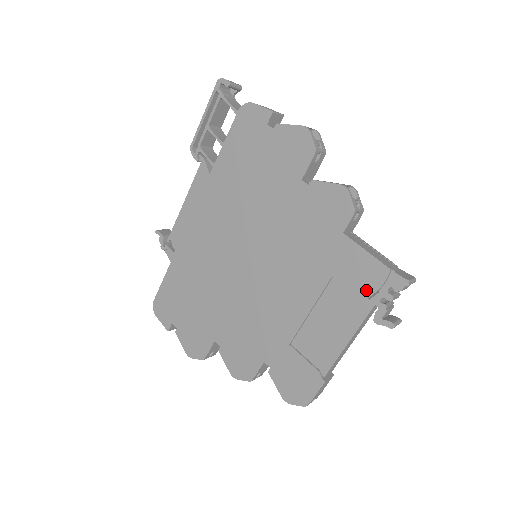
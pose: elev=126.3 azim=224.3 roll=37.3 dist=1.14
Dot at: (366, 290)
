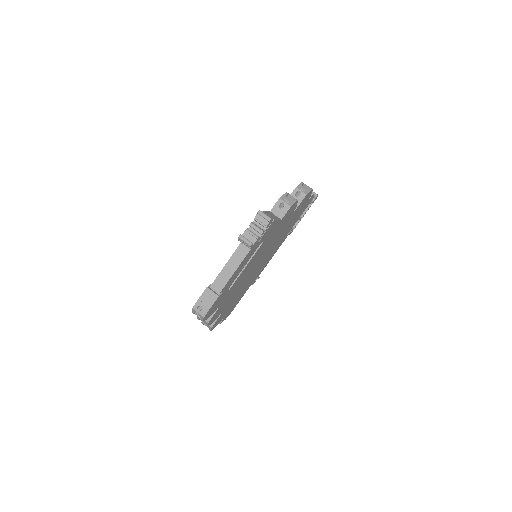
Dot at: occluded
